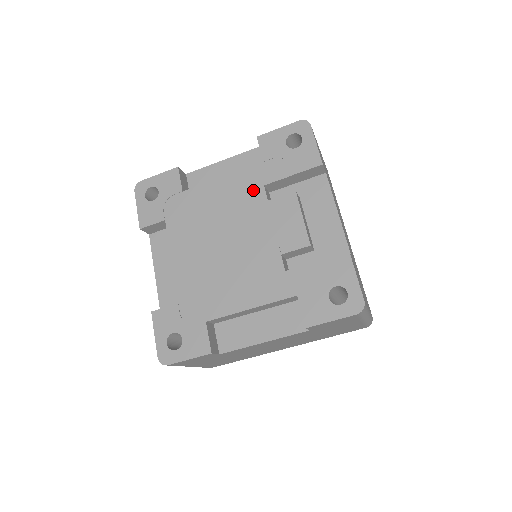
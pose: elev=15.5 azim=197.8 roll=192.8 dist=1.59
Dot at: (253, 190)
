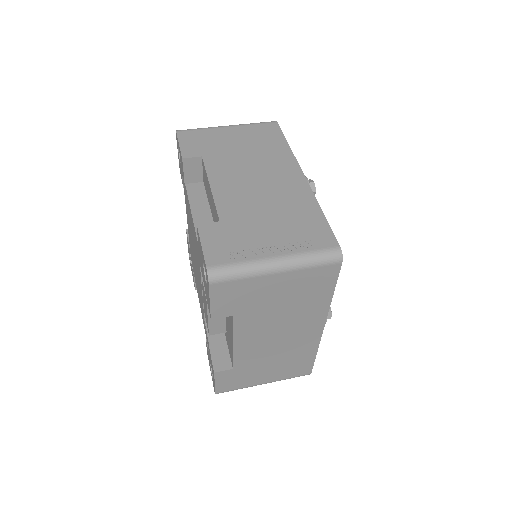
Dot at: (198, 256)
